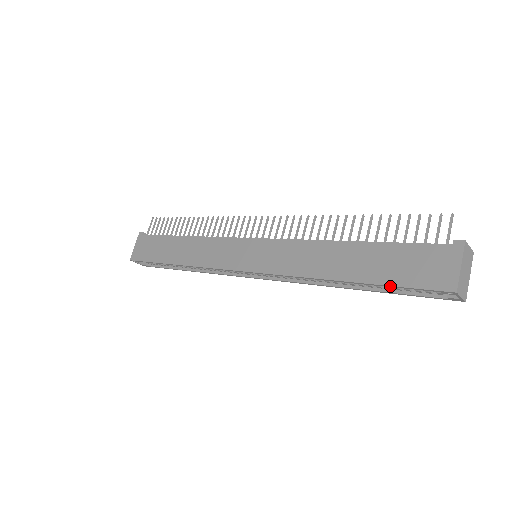
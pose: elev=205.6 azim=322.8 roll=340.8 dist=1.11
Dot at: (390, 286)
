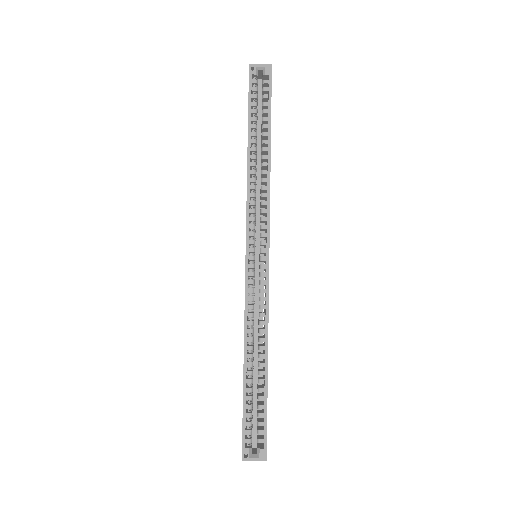
Dot at: (249, 109)
